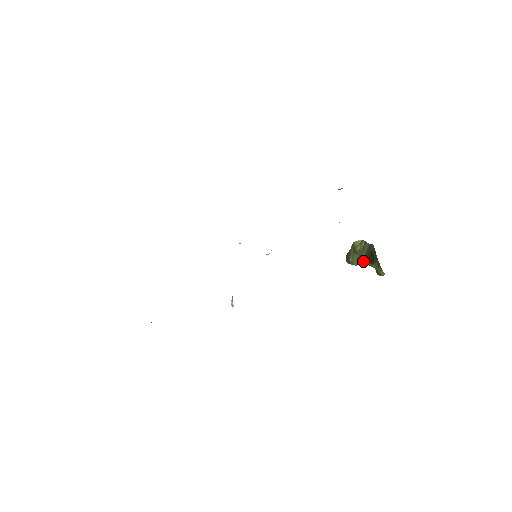
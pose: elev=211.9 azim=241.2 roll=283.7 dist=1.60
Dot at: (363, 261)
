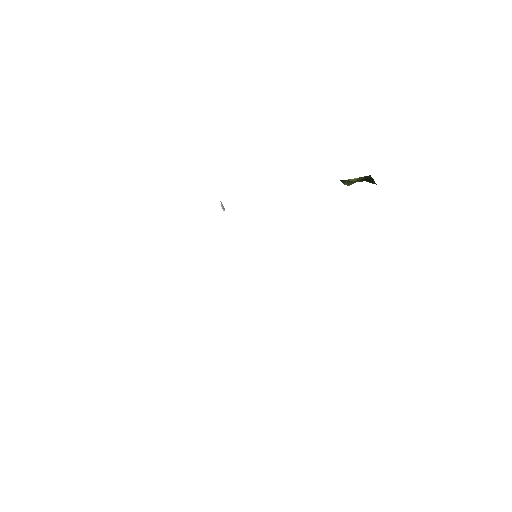
Dot at: (359, 181)
